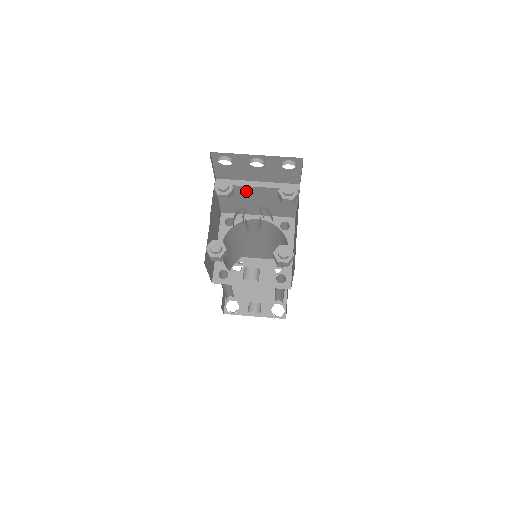
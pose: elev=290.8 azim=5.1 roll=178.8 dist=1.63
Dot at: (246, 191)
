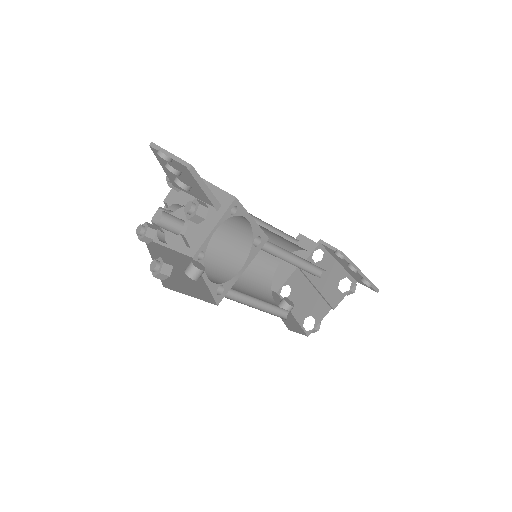
Dot at: occluded
